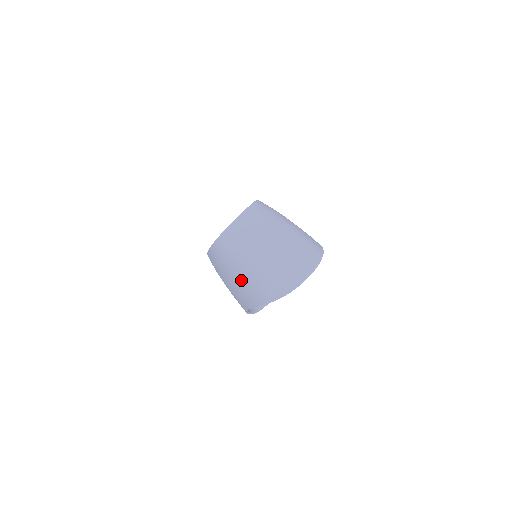
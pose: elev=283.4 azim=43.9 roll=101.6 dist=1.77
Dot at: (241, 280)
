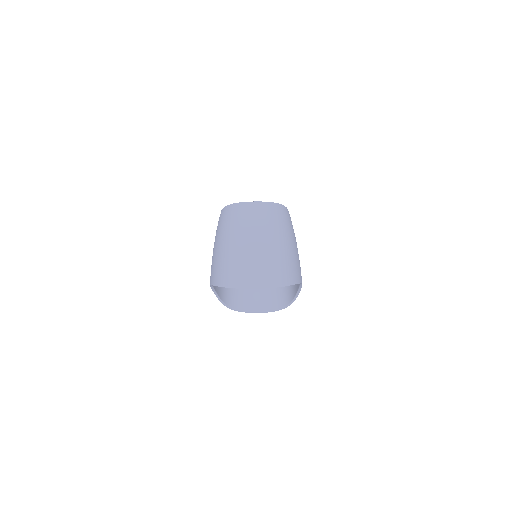
Dot at: (214, 252)
